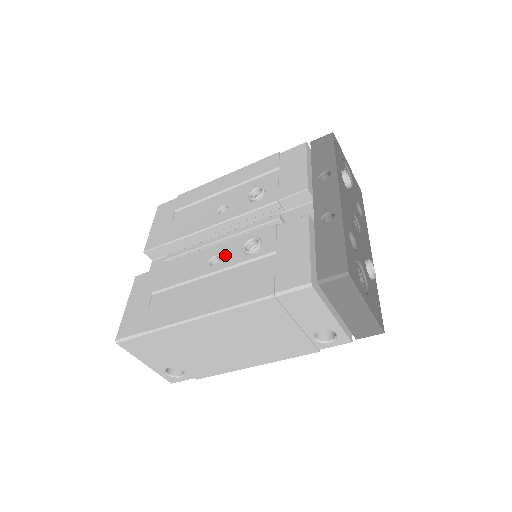
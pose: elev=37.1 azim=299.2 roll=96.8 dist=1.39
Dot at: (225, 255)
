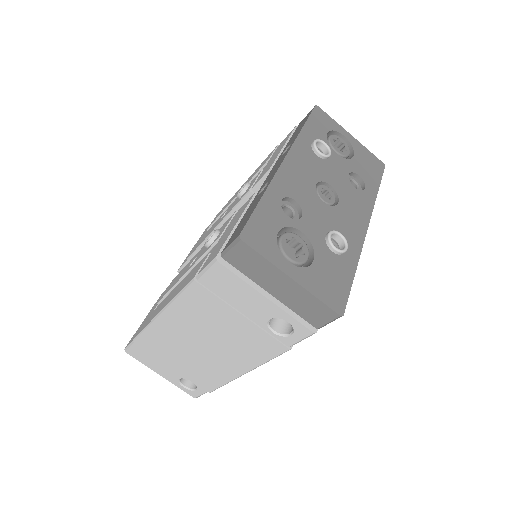
Dot at: (199, 254)
